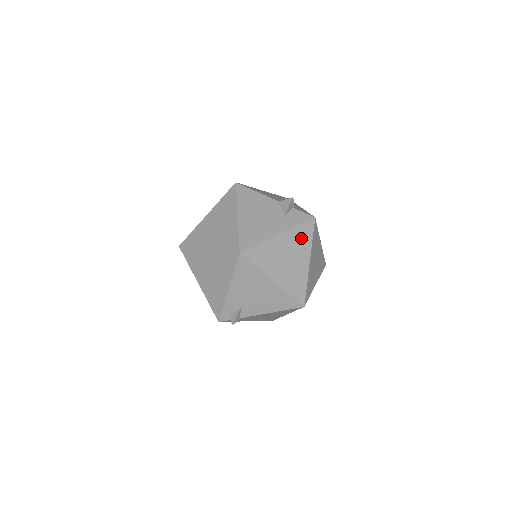
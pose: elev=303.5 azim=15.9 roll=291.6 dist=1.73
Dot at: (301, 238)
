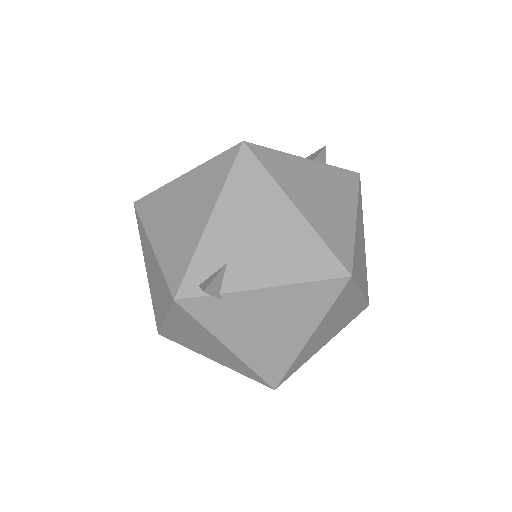
Dot at: (341, 183)
